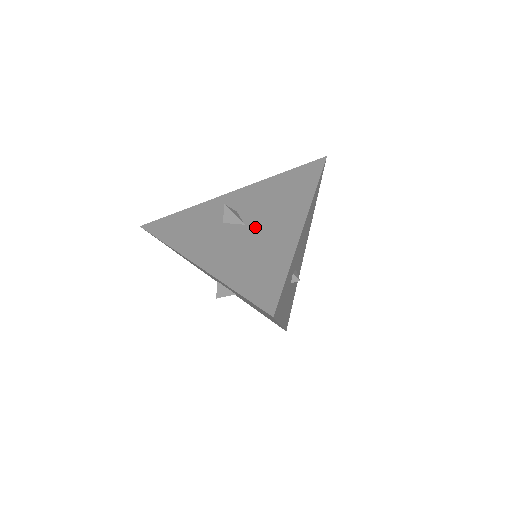
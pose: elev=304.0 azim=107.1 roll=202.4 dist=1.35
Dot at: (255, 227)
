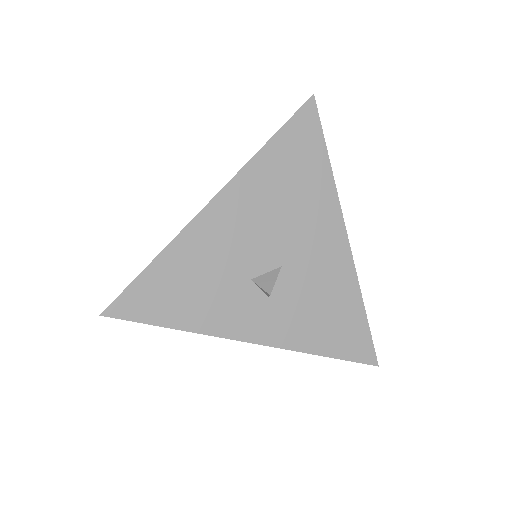
Dot at: occluded
